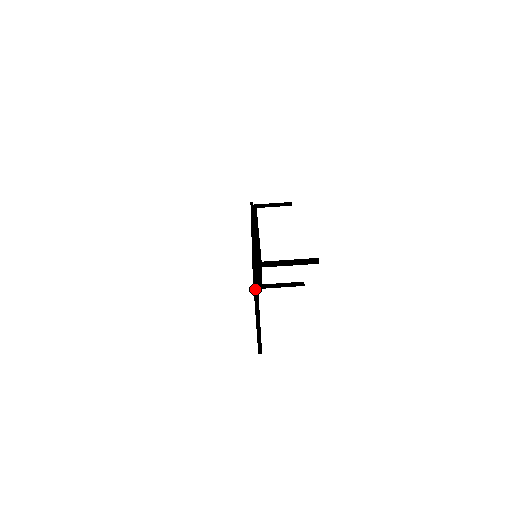
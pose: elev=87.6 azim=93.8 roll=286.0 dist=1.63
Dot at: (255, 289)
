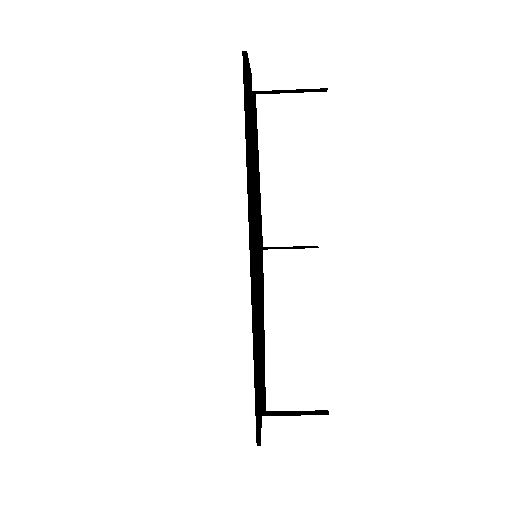
Dot at: occluded
